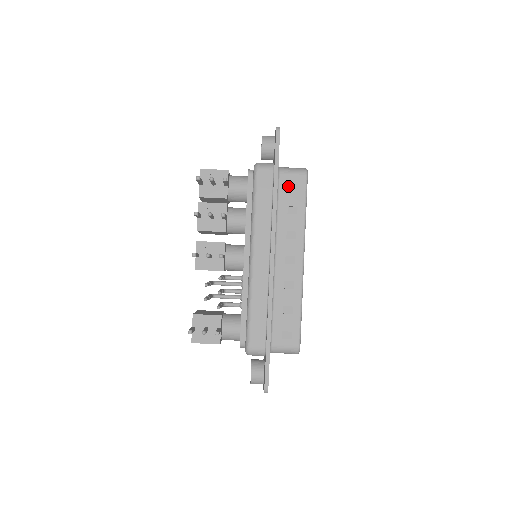
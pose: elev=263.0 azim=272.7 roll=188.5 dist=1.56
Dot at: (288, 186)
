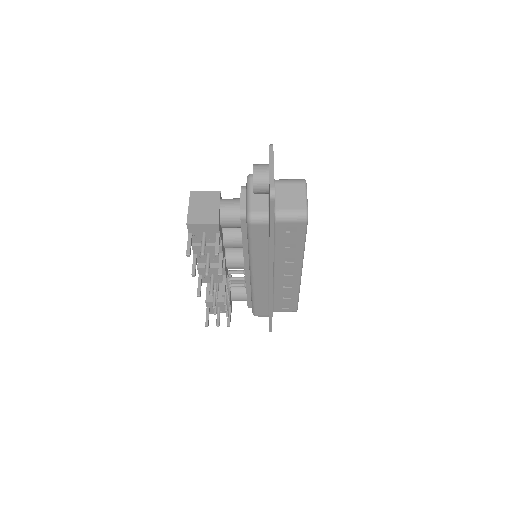
Dot at: (286, 231)
